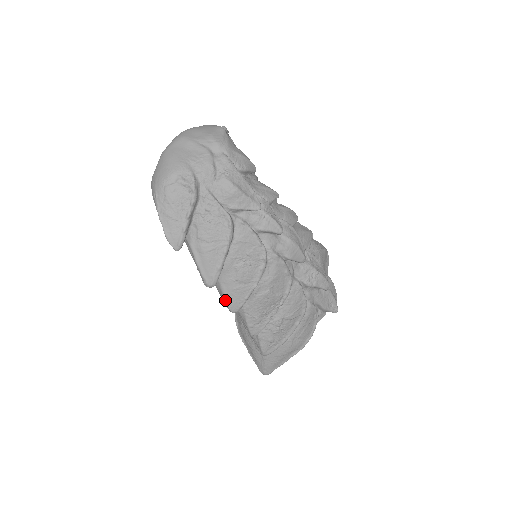
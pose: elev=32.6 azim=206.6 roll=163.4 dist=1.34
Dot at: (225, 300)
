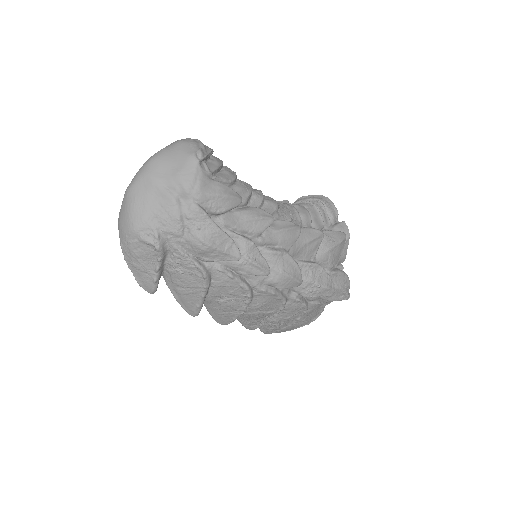
Dot at: (213, 318)
